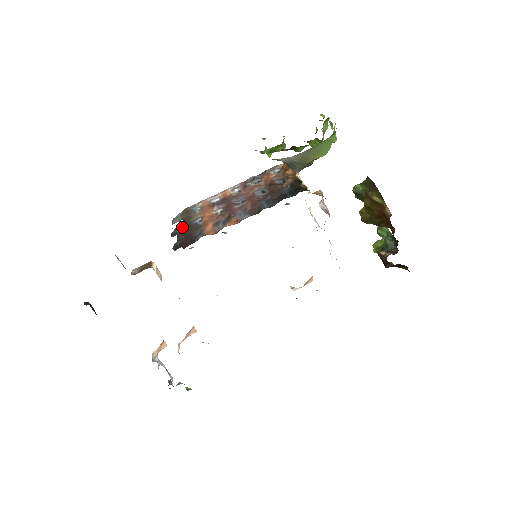
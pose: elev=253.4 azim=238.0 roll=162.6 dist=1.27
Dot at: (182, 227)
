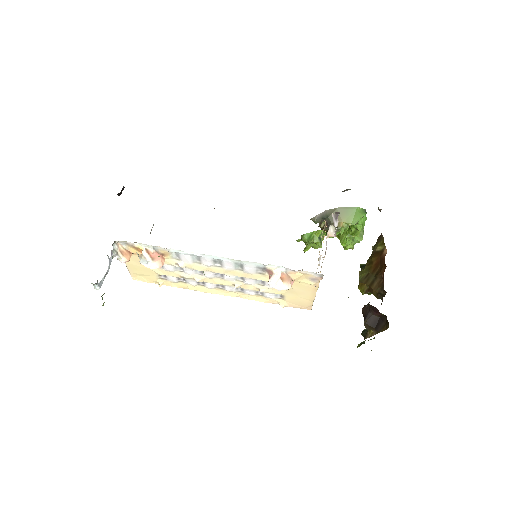
Dot at: occluded
